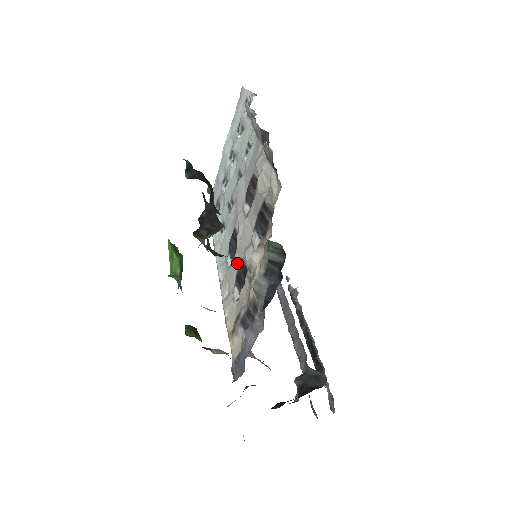
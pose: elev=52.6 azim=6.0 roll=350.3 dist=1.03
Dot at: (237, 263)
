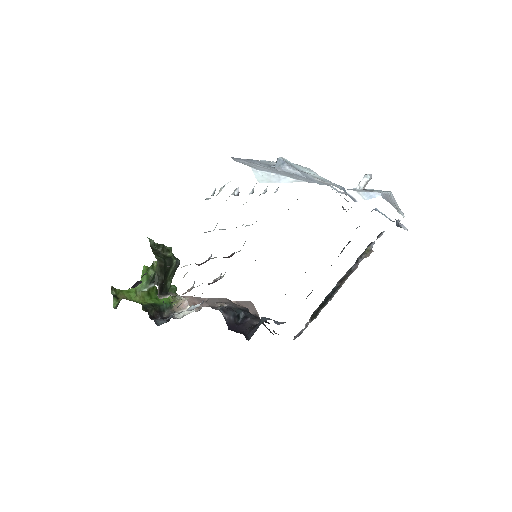
Dot at: occluded
